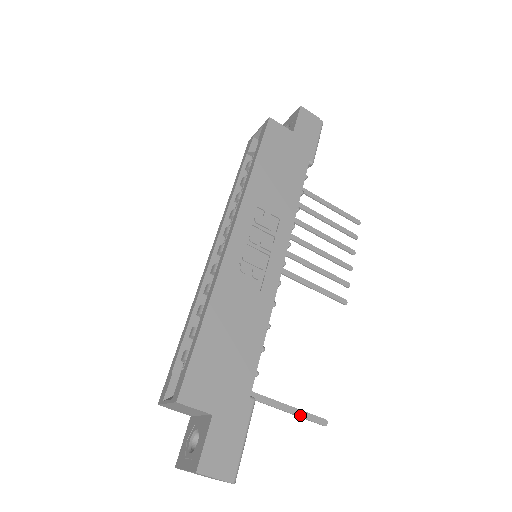
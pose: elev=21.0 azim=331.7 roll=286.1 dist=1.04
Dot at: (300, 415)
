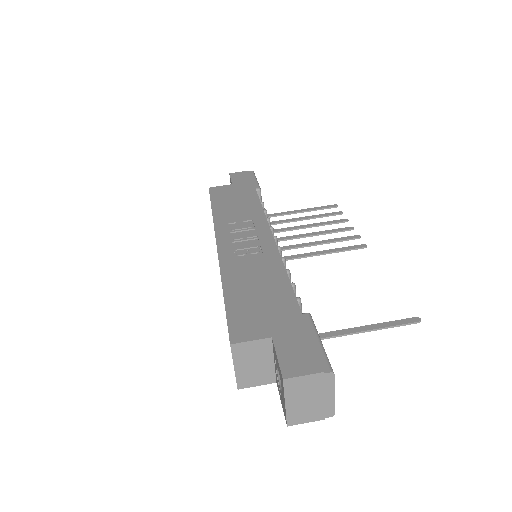
Dot at: (385, 326)
